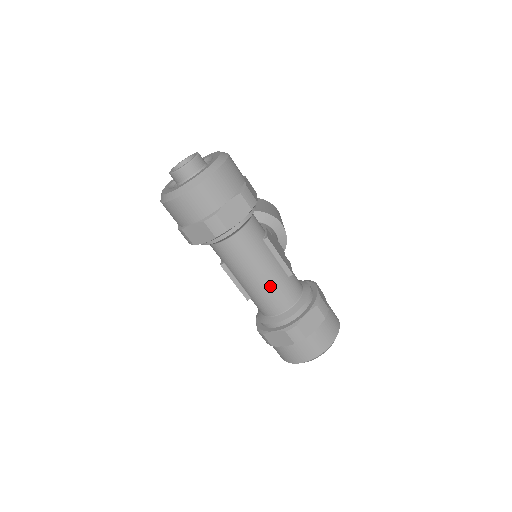
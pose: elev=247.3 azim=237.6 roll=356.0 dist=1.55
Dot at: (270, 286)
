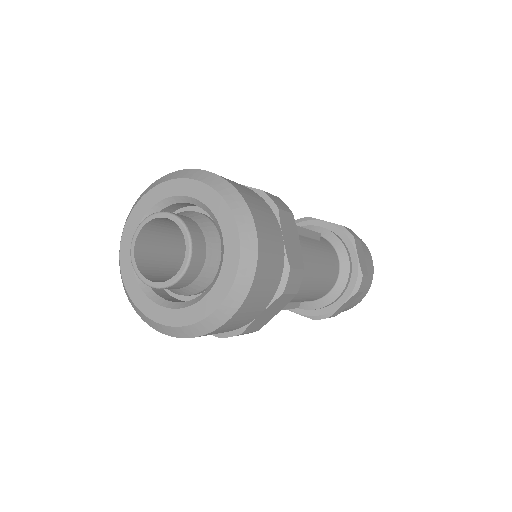
Dot at: (324, 270)
